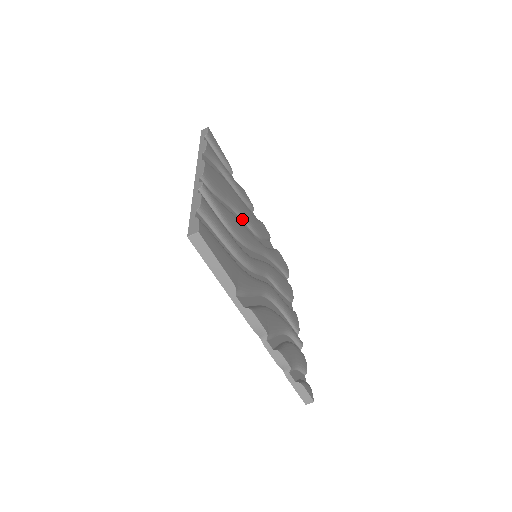
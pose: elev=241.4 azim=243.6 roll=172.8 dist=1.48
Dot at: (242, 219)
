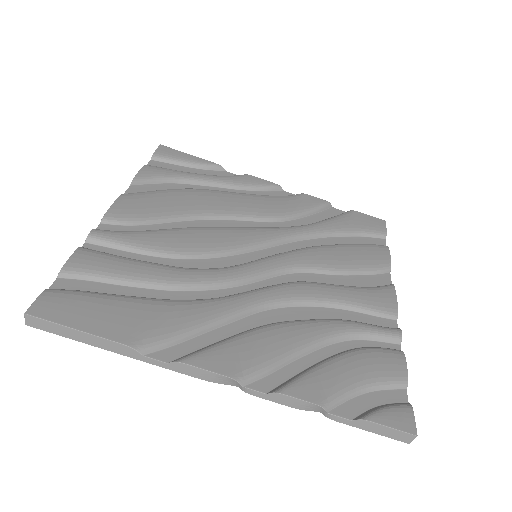
Dot at: (231, 219)
